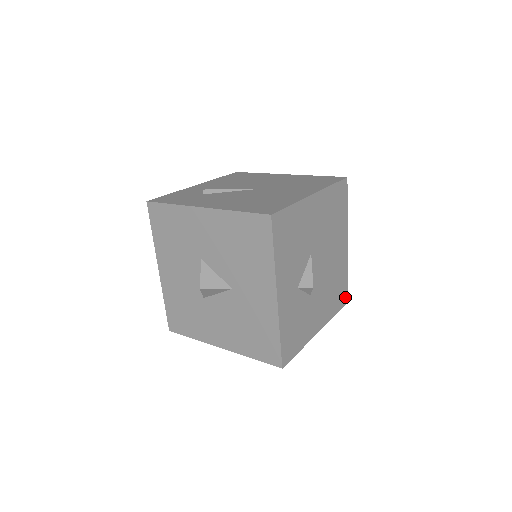
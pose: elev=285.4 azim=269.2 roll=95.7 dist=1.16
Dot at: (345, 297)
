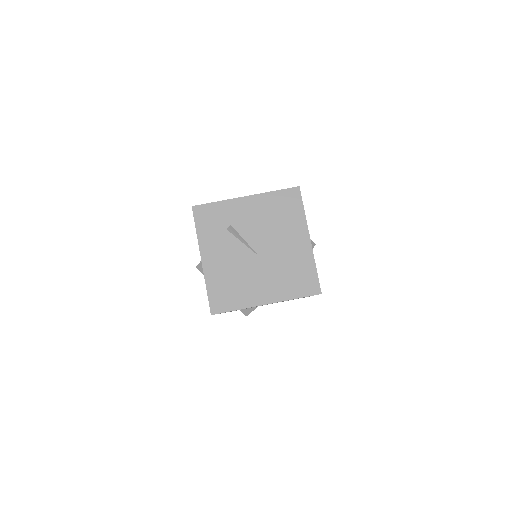
Dot at: (304, 297)
